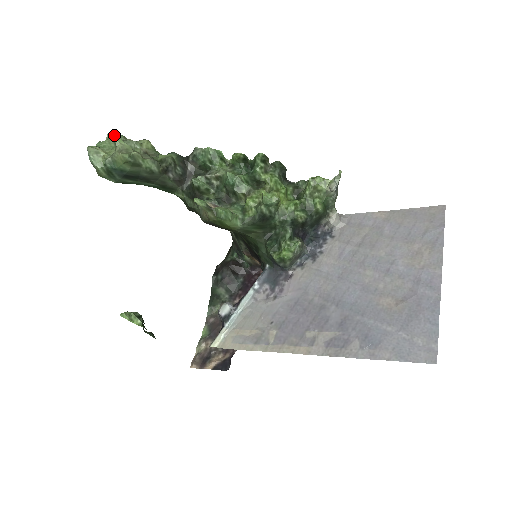
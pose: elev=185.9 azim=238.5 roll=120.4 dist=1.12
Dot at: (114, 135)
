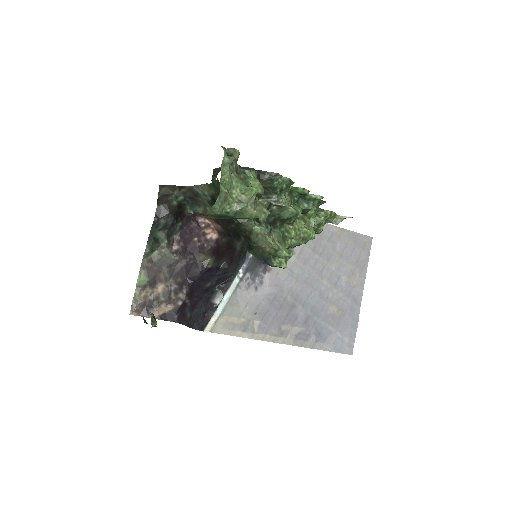
Dot at: (226, 154)
